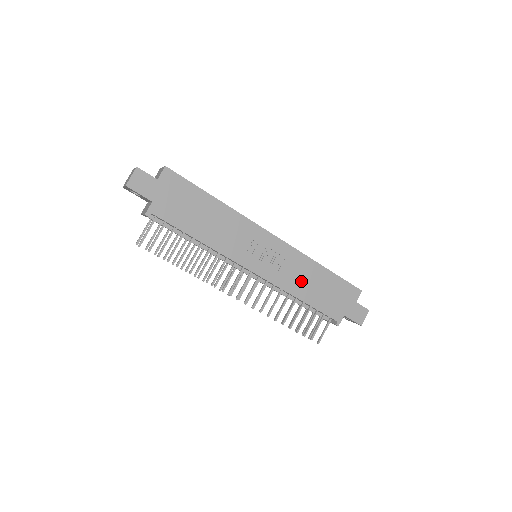
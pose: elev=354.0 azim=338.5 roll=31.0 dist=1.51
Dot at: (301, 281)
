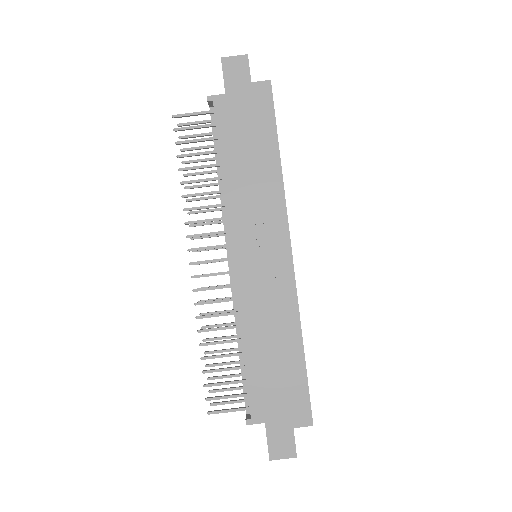
Dot at: (265, 328)
